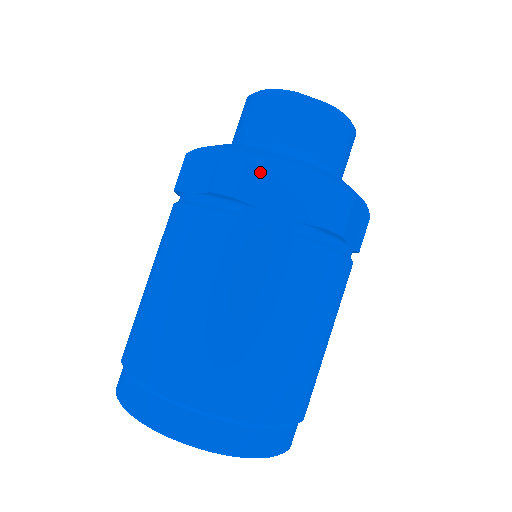
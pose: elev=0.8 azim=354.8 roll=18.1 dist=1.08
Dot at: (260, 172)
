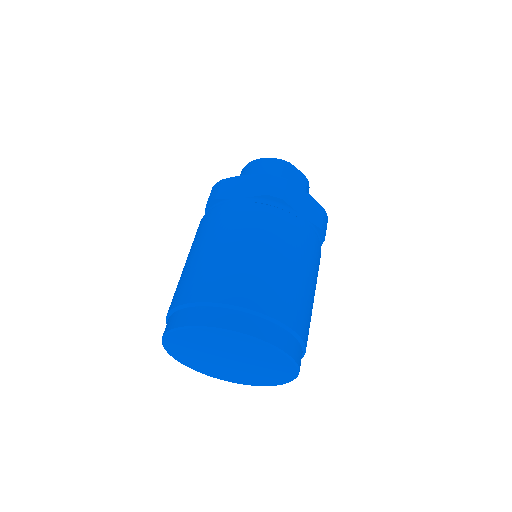
Dot at: (293, 190)
